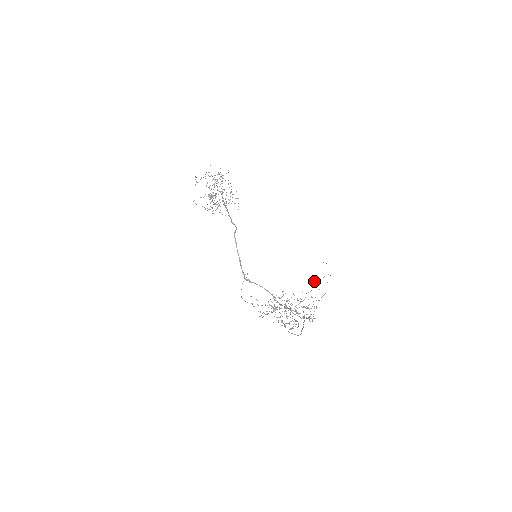
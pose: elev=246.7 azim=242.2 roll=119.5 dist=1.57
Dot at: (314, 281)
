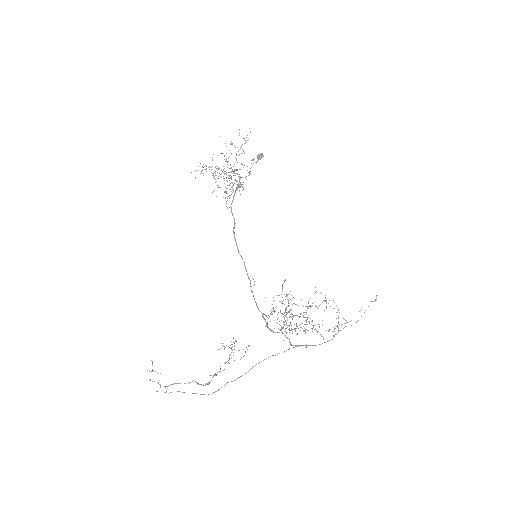
Dot at: occluded
